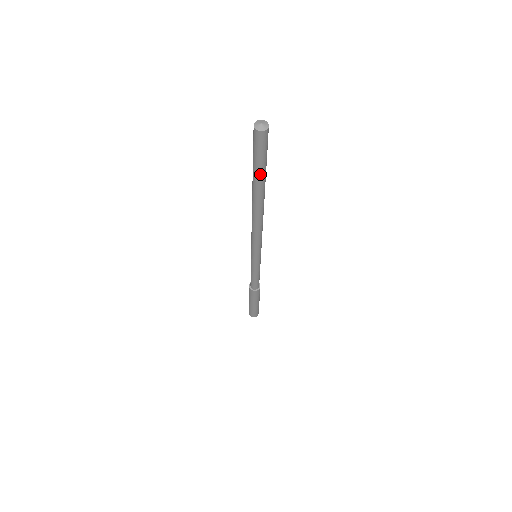
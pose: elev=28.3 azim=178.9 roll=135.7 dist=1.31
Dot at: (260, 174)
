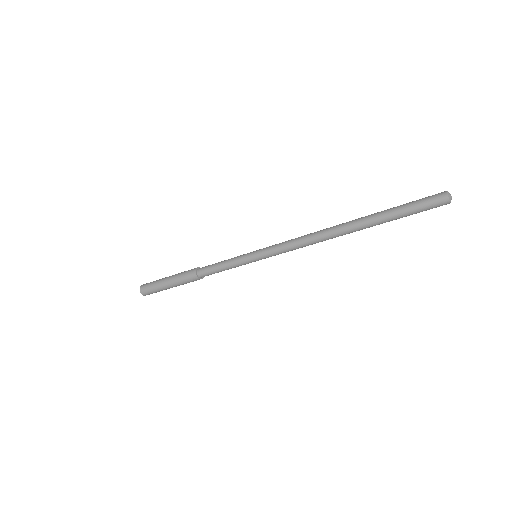
Dot at: (393, 219)
